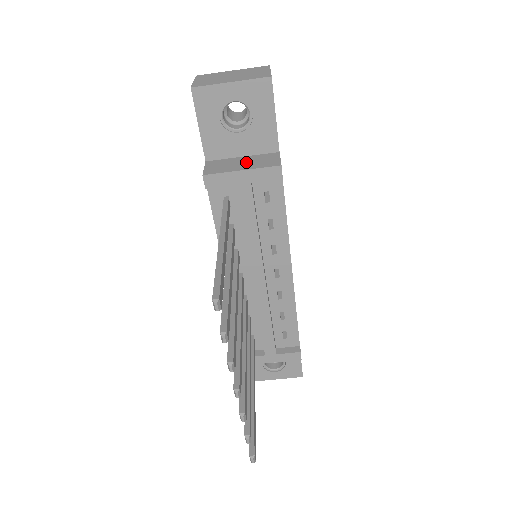
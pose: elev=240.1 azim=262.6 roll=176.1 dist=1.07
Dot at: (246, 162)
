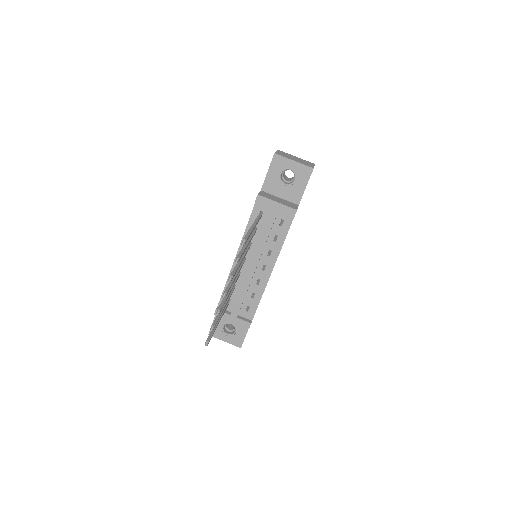
Dot at: (281, 200)
